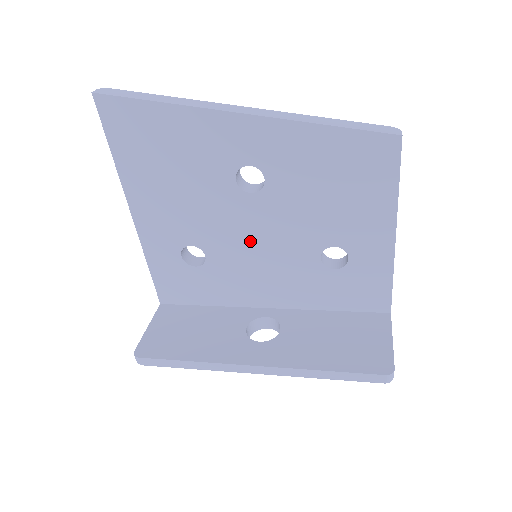
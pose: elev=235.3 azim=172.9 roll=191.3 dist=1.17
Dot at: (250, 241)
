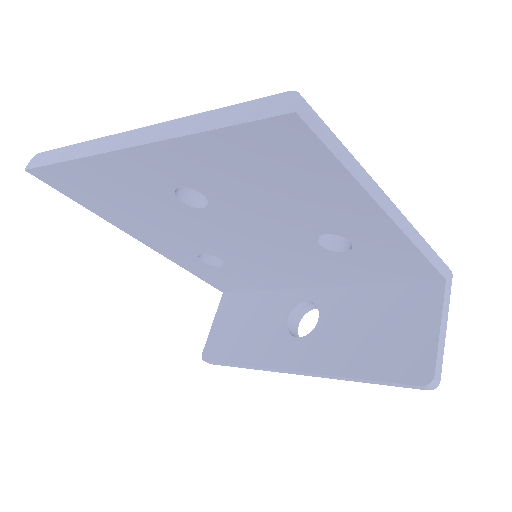
Dot at: (242, 243)
